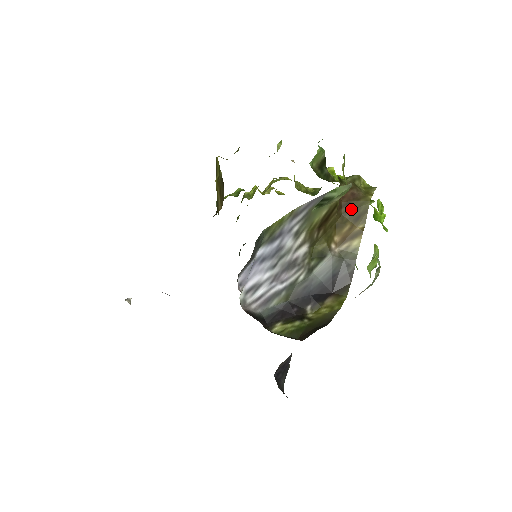
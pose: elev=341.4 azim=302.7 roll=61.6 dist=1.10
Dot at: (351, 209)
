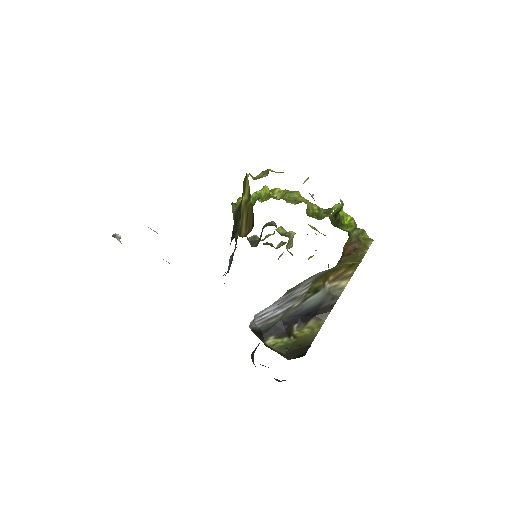
Dot at: (349, 258)
